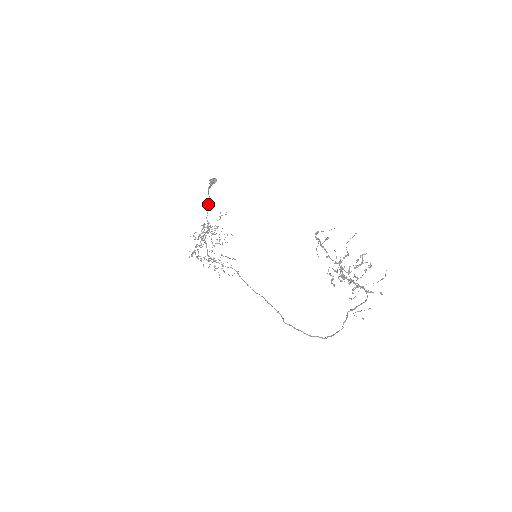
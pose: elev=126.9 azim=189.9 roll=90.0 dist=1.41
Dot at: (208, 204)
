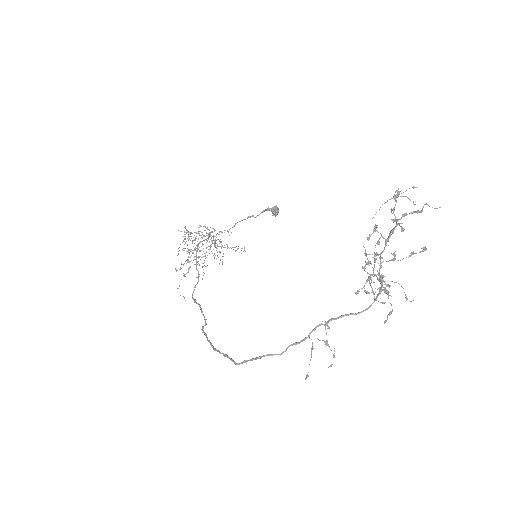
Dot at: (253, 215)
